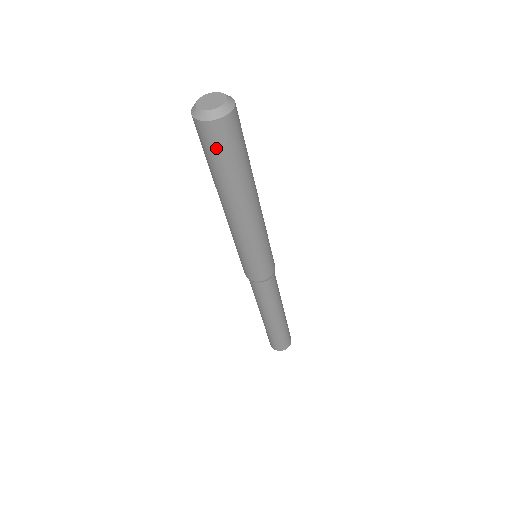
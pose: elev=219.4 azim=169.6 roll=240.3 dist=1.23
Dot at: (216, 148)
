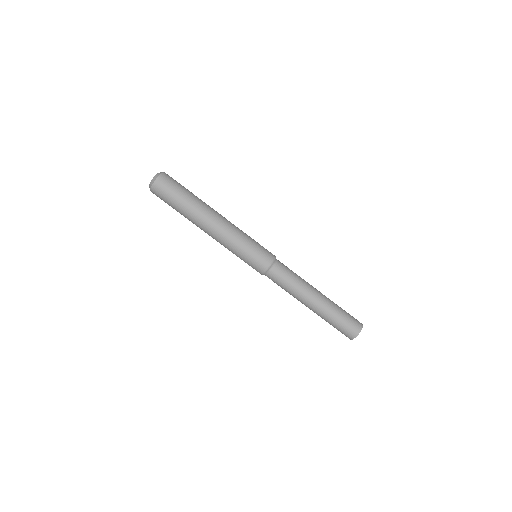
Dot at: (168, 192)
